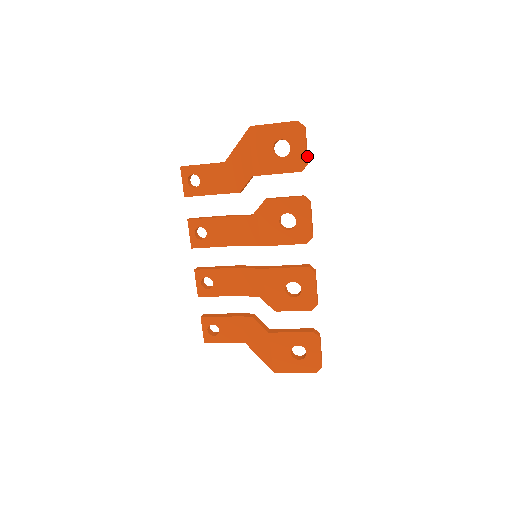
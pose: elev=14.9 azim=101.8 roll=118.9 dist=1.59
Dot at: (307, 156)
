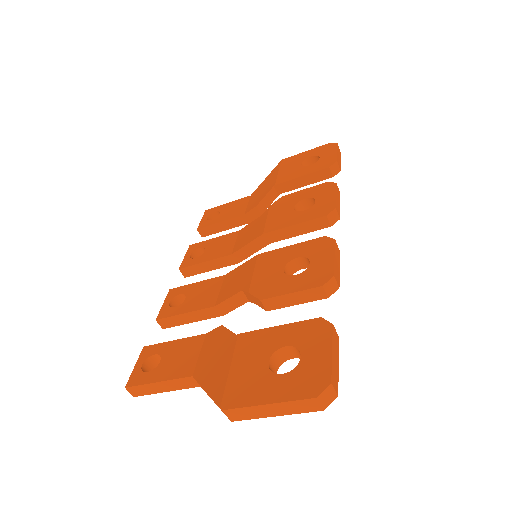
Dot at: (339, 162)
